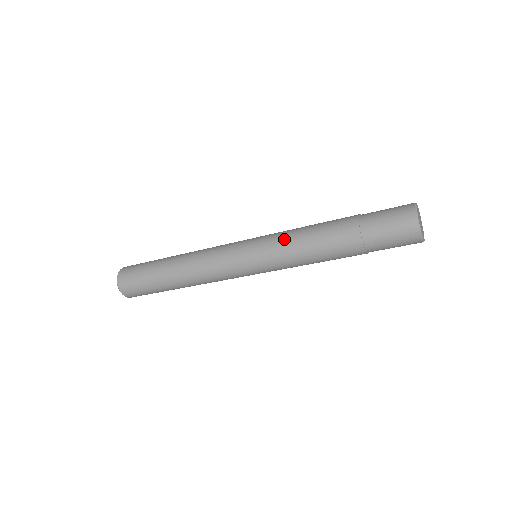
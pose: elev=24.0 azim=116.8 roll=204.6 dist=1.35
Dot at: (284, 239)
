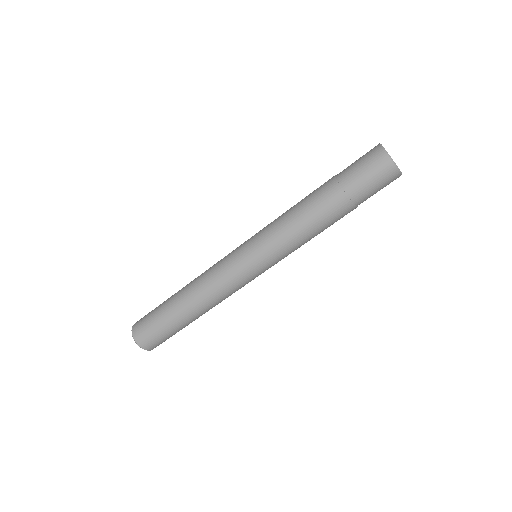
Dot at: (275, 223)
